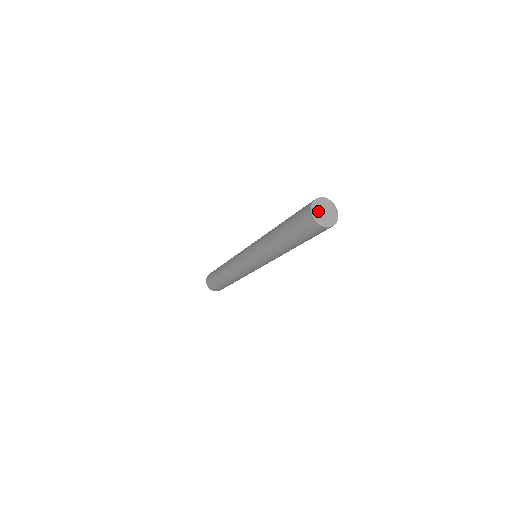
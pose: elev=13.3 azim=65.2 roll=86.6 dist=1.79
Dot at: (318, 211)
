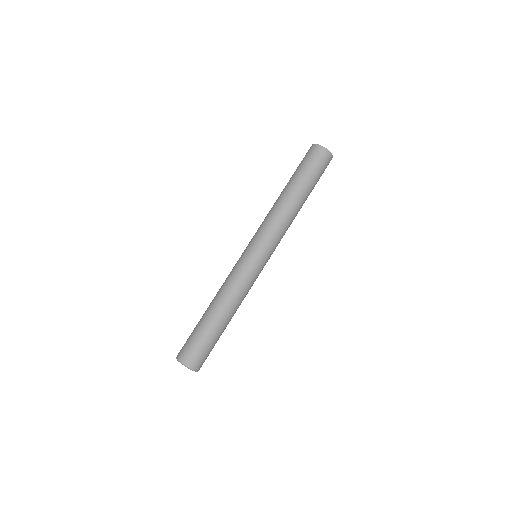
Dot at: occluded
